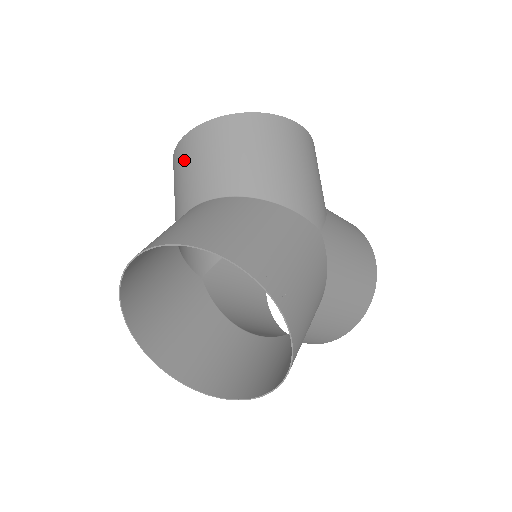
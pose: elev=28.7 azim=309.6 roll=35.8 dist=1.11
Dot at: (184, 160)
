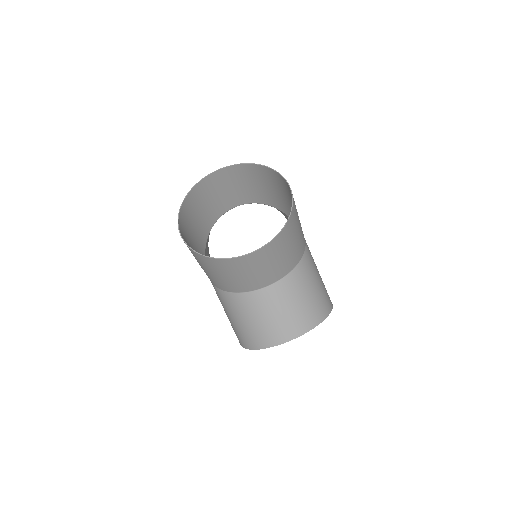
Dot at: occluded
